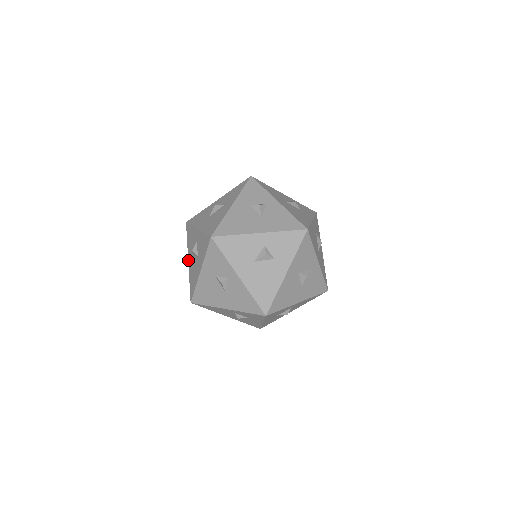
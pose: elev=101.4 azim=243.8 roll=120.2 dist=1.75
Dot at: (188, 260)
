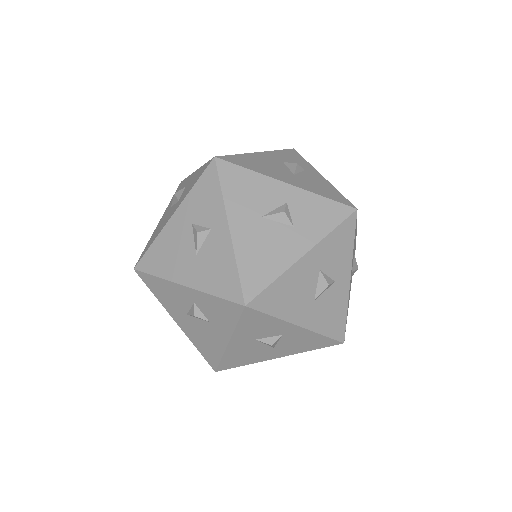
Dot at: (160, 219)
